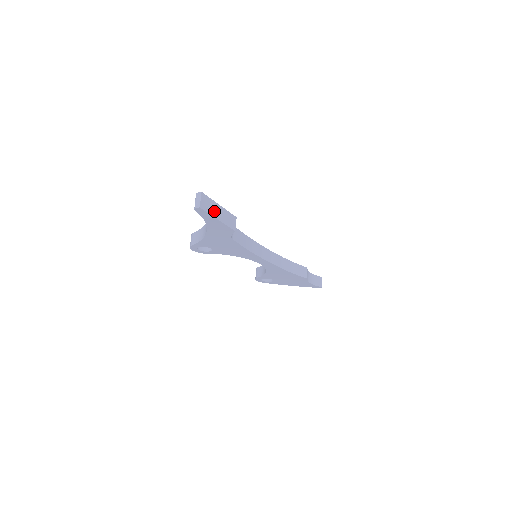
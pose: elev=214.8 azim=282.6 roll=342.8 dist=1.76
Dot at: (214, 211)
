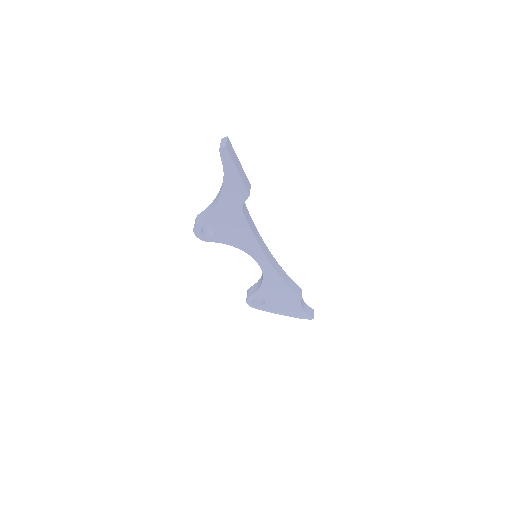
Dot at: (235, 161)
